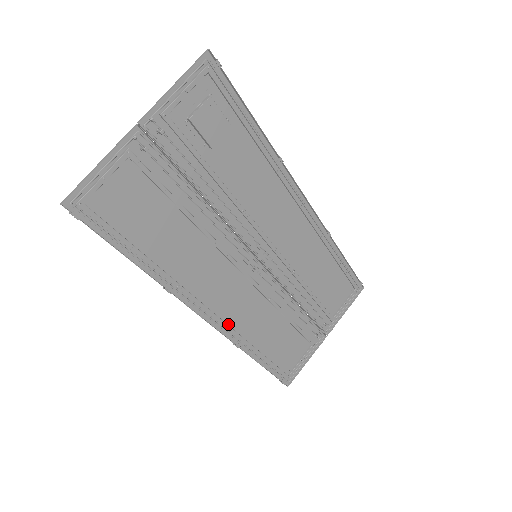
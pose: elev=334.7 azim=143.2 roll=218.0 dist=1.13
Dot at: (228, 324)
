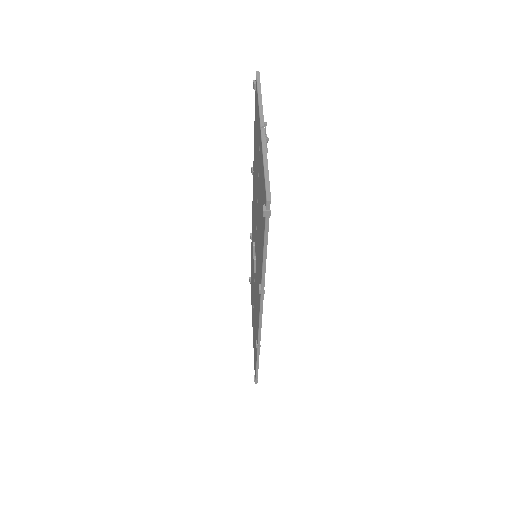
Dot at: (257, 324)
